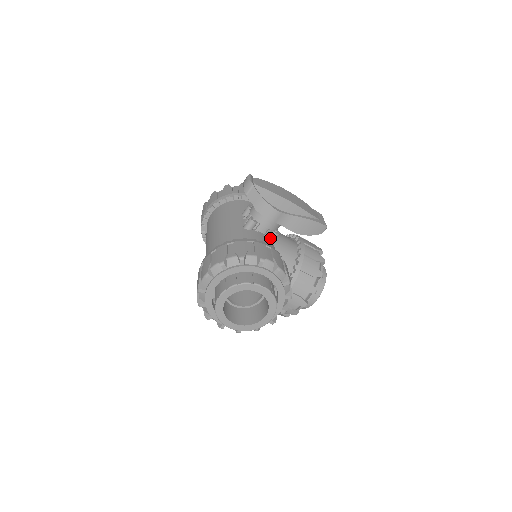
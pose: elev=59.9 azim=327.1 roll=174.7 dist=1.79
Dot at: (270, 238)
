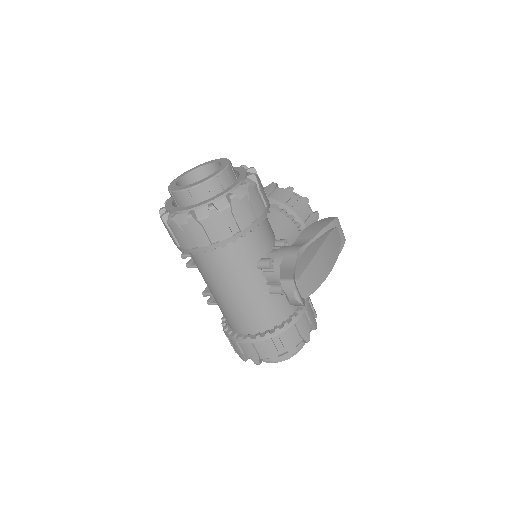
Dot at: occluded
